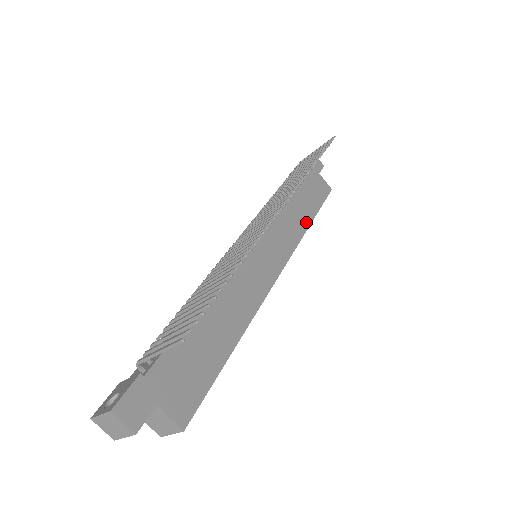
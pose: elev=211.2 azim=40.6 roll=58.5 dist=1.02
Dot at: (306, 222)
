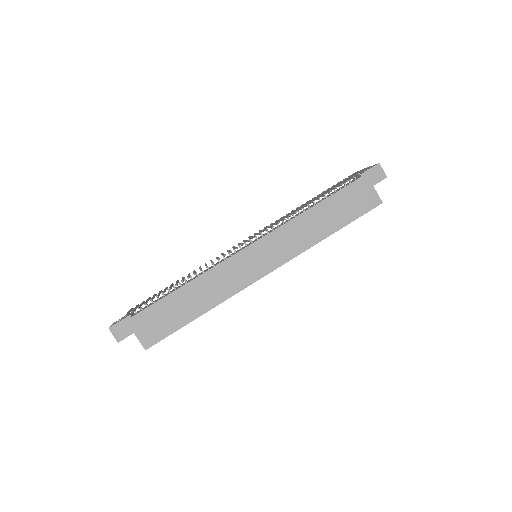
Dot at: (323, 235)
